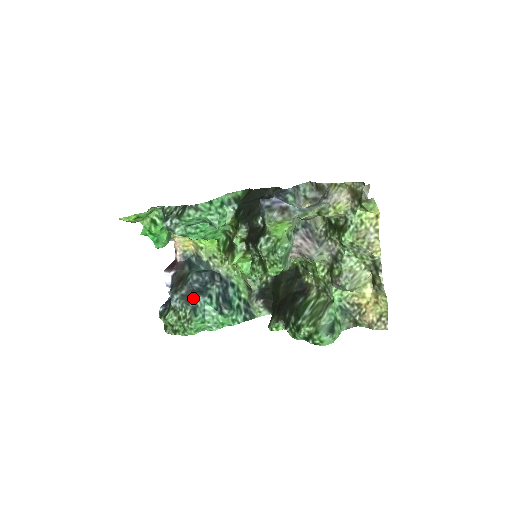
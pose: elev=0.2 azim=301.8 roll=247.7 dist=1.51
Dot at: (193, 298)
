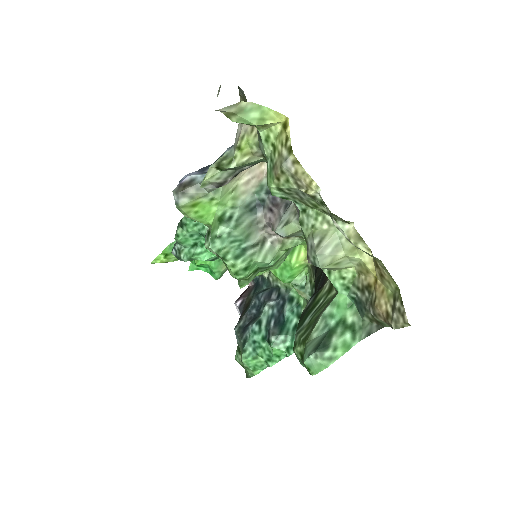
Dot at: (246, 329)
